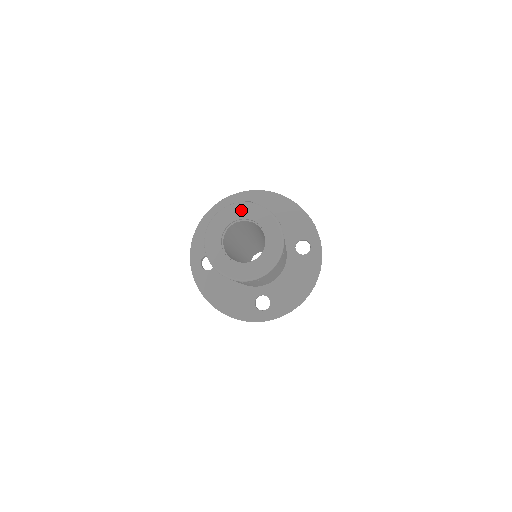
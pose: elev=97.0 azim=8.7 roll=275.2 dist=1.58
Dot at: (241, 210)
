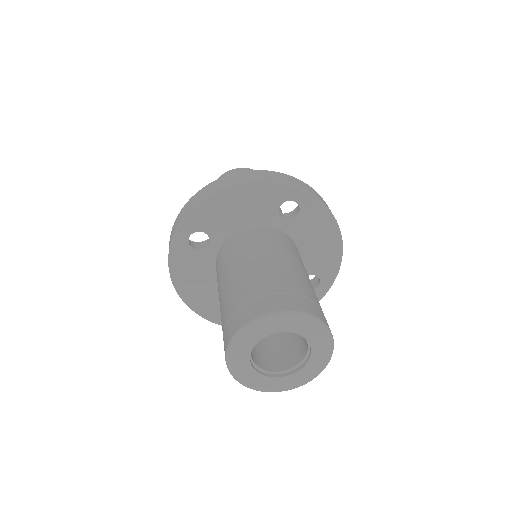
Dot at: (244, 342)
